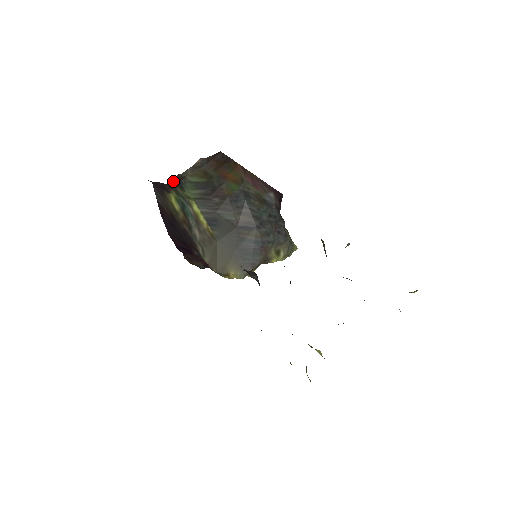
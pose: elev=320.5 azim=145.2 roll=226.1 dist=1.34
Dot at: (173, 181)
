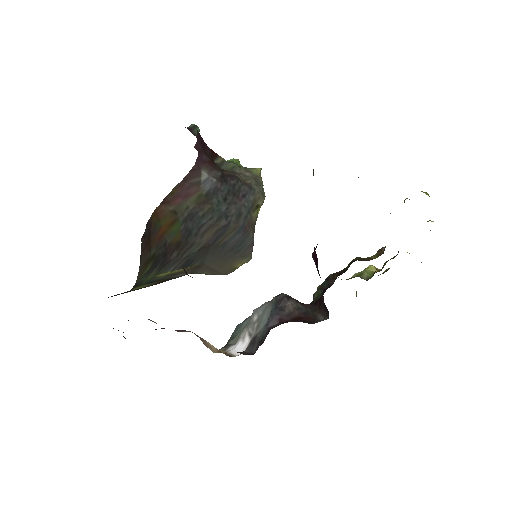
Dot at: occluded
